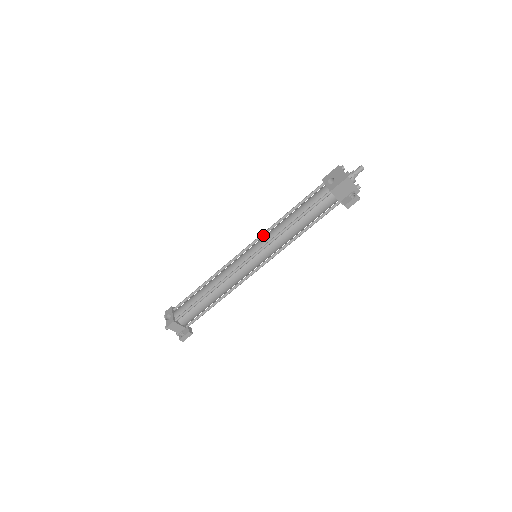
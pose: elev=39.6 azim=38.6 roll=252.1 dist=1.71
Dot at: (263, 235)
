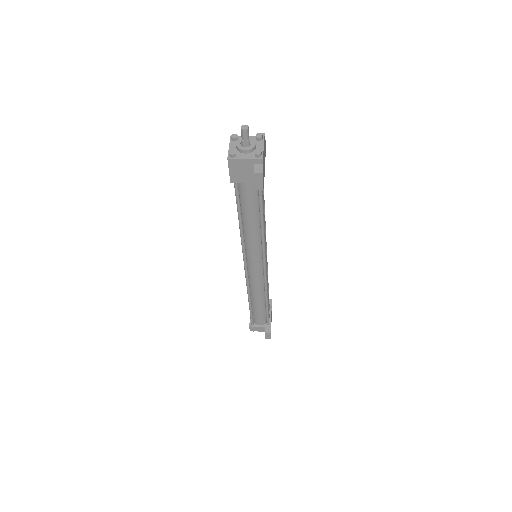
Dot at: occluded
